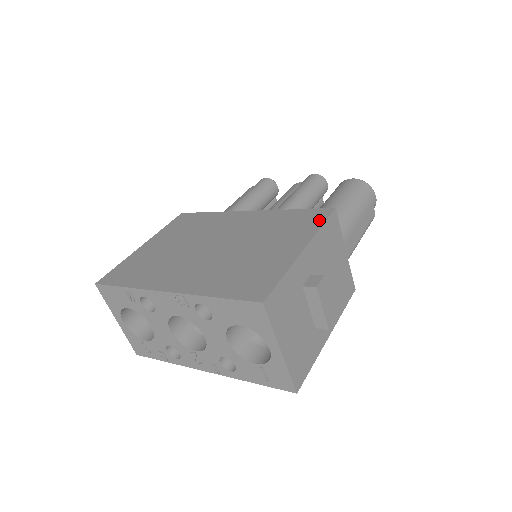
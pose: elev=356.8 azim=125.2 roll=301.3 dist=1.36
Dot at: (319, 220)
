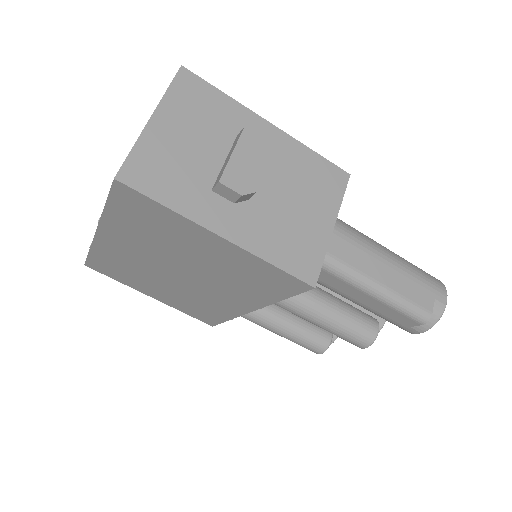
Dot at: occluded
